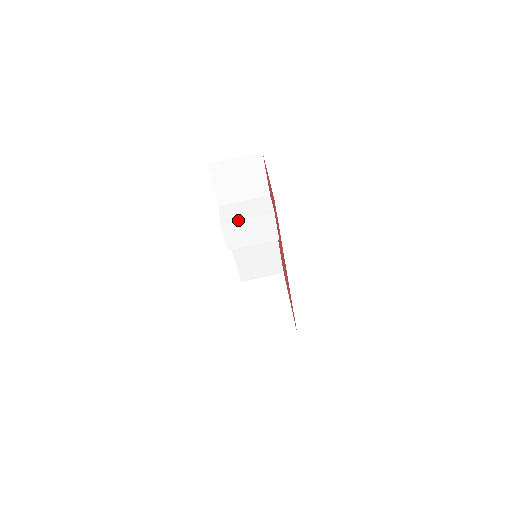
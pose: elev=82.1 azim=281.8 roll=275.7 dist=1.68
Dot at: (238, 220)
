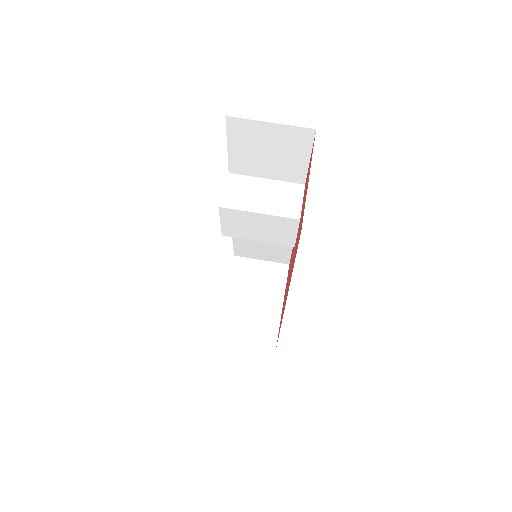
Dot at: (245, 211)
